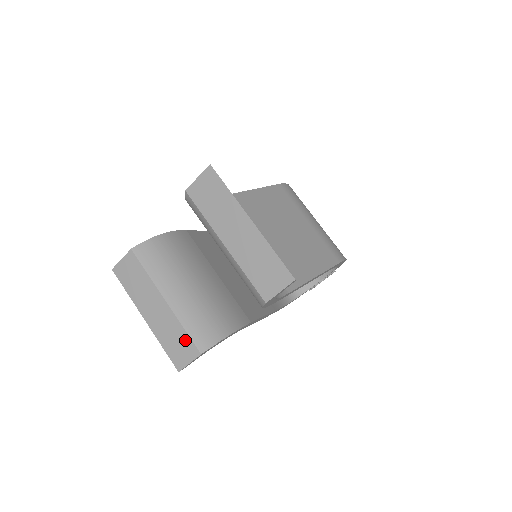
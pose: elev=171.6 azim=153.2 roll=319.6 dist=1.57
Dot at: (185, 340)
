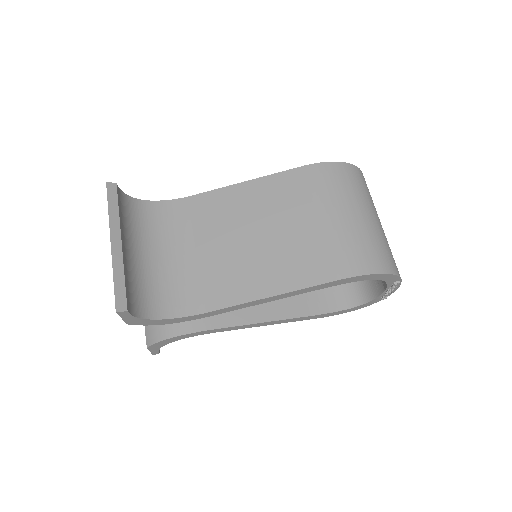
Dot at: occluded
